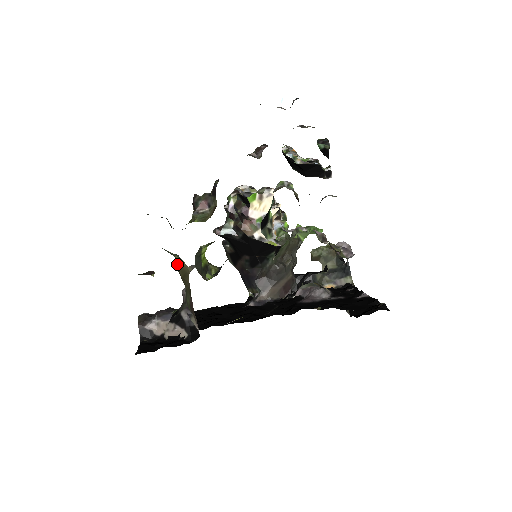
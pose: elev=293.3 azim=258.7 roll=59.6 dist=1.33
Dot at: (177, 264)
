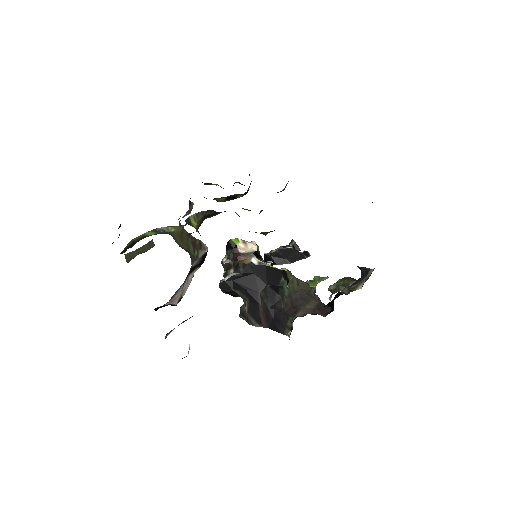
Dot at: (173, 235)
